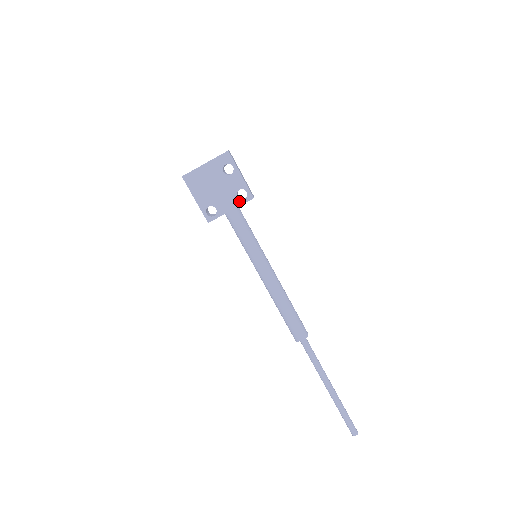
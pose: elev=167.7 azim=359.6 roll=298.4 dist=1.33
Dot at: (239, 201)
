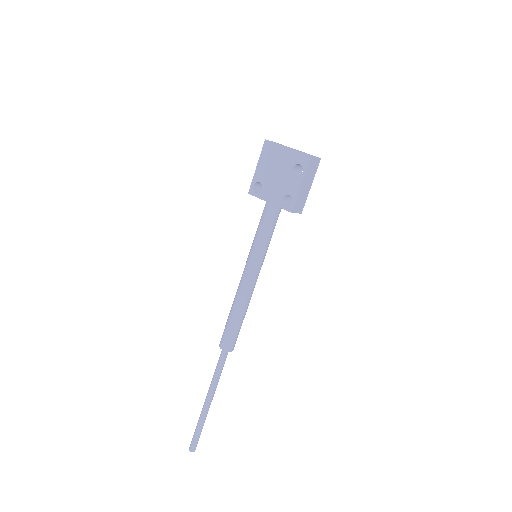
Dot at: (281, 203)
